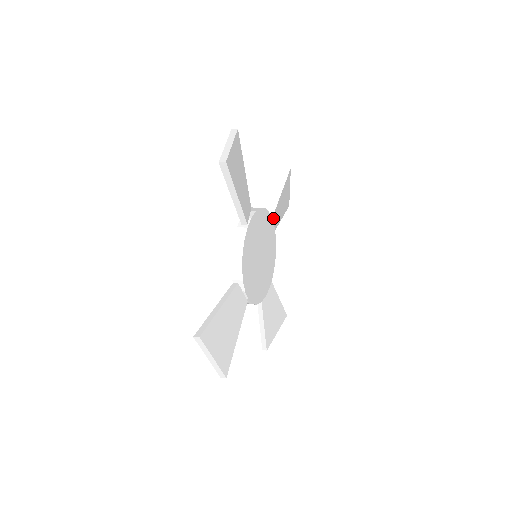
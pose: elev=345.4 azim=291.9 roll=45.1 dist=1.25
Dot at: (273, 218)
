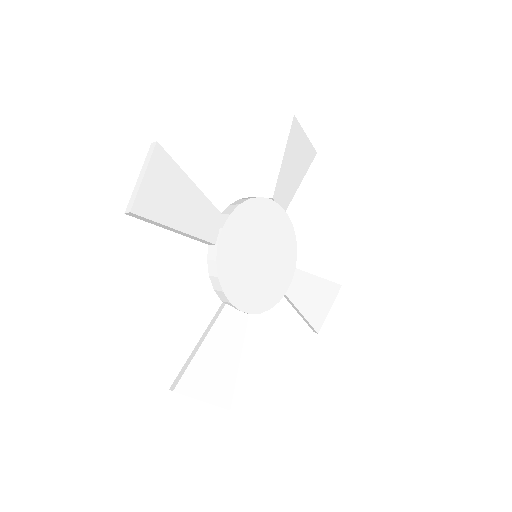
Dot at: (296, 274)
